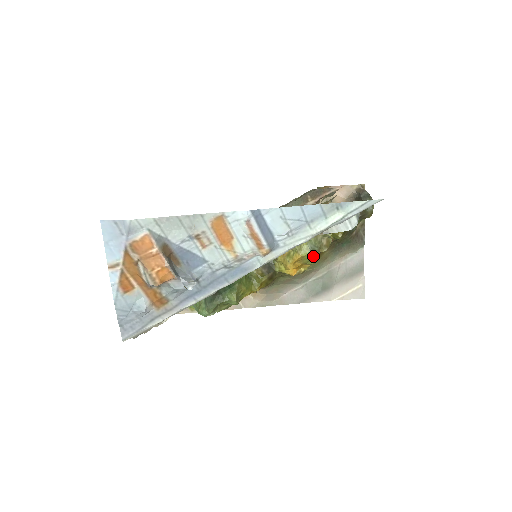
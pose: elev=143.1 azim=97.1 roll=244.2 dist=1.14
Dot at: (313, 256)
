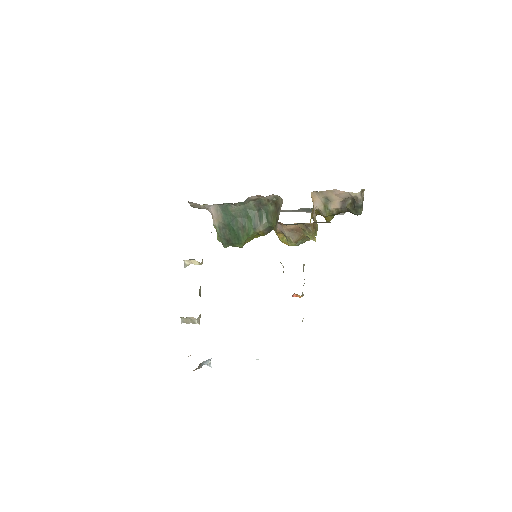
Dot at: occluded
